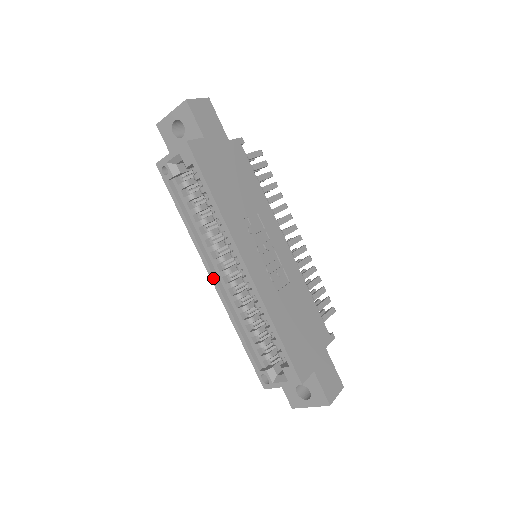
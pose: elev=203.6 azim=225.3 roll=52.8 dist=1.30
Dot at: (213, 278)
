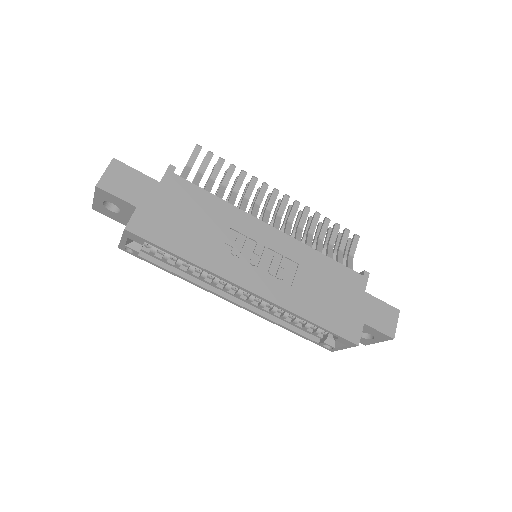
Dot at: (232, 302)
